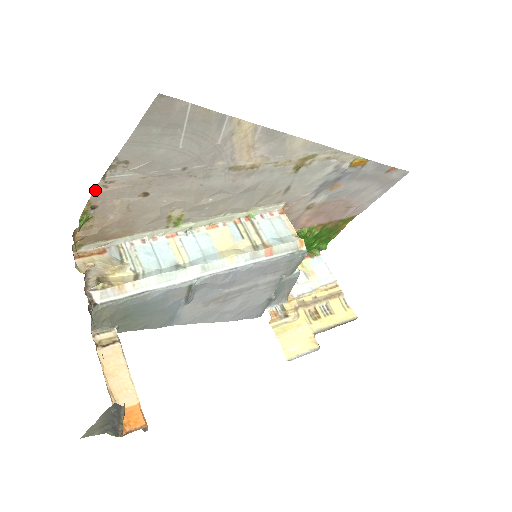
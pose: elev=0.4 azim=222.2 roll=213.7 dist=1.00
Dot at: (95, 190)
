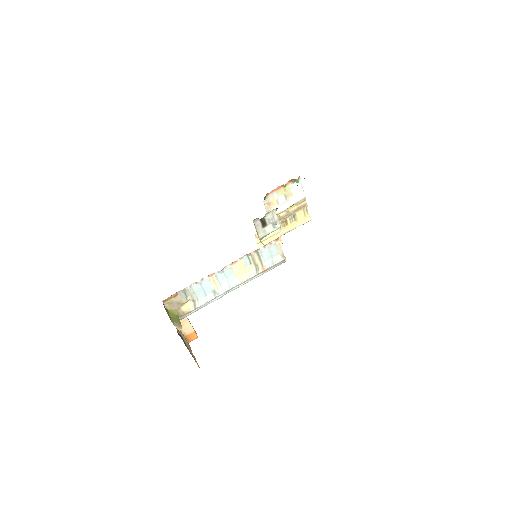
Dot at: occluded
